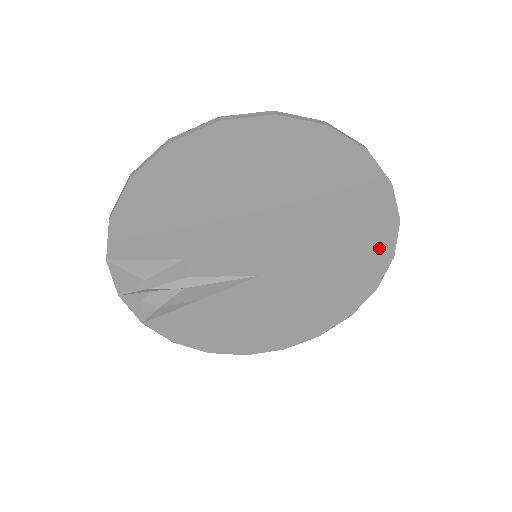
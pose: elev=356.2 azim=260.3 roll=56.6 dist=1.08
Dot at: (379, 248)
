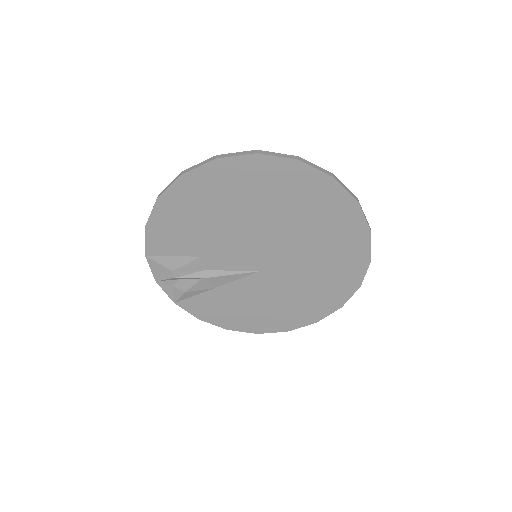
Dot at: (357, 253)
